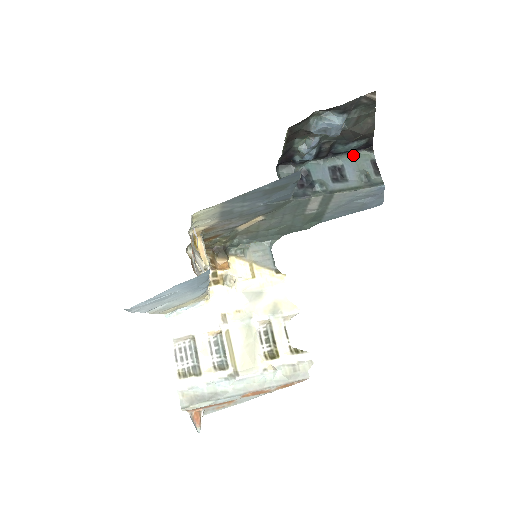
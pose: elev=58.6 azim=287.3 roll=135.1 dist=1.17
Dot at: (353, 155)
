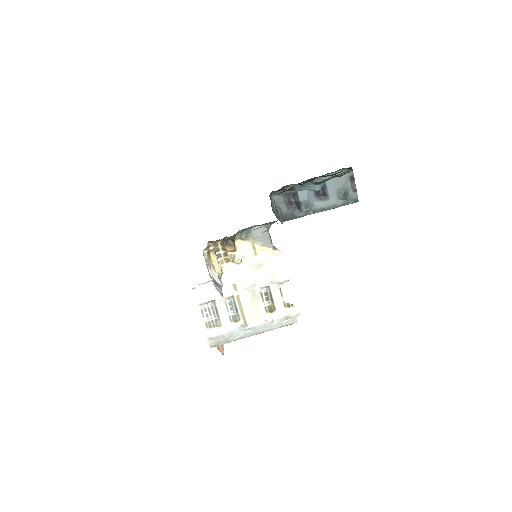
Dot at: occluded
